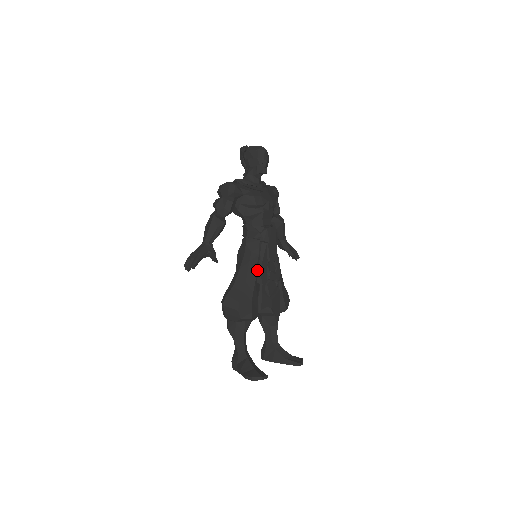
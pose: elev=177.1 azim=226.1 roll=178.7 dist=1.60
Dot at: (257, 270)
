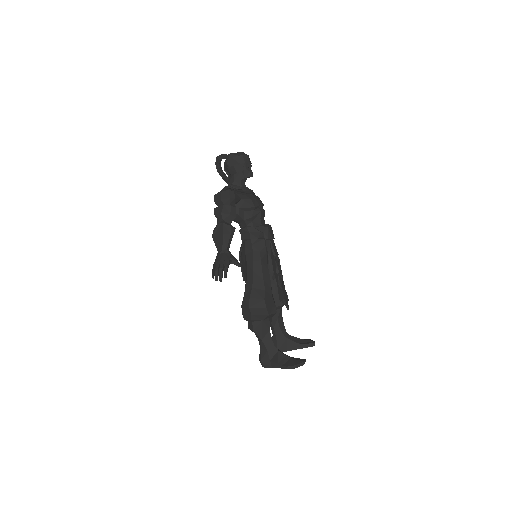
Dot at: occluded
